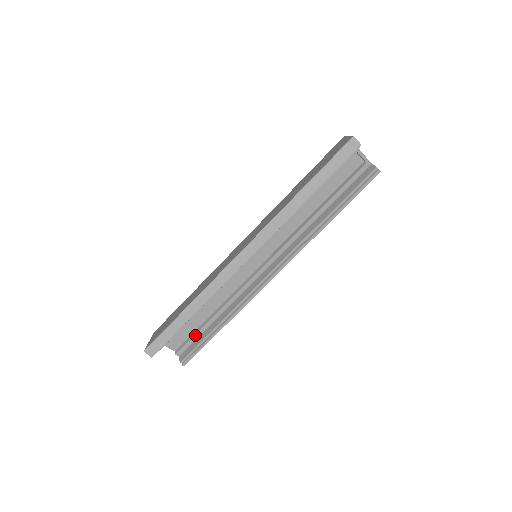
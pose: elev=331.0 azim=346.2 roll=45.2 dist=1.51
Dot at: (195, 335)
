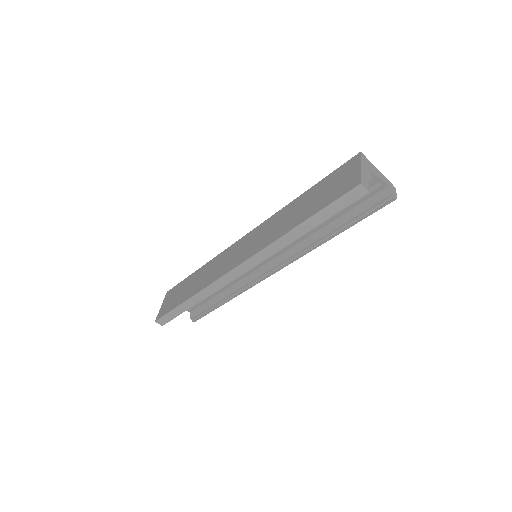
Dot at: (203, 301)
